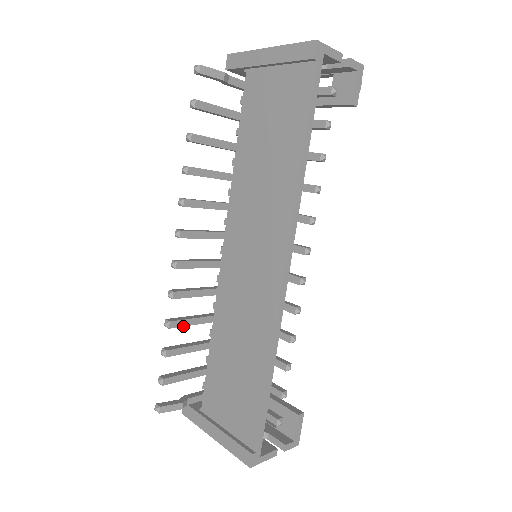
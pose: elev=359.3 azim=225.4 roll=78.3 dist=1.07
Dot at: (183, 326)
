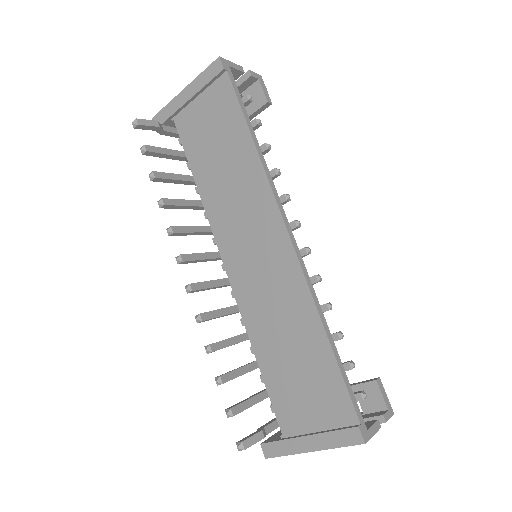
Dot at: occluded
